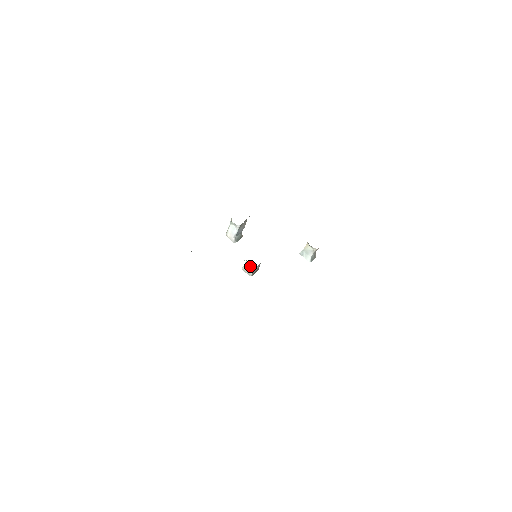
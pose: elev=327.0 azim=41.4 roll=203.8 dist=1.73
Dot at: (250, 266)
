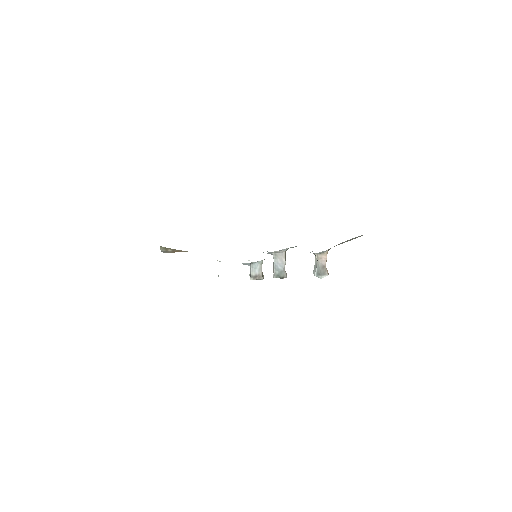
Dot at: (250, 266)
